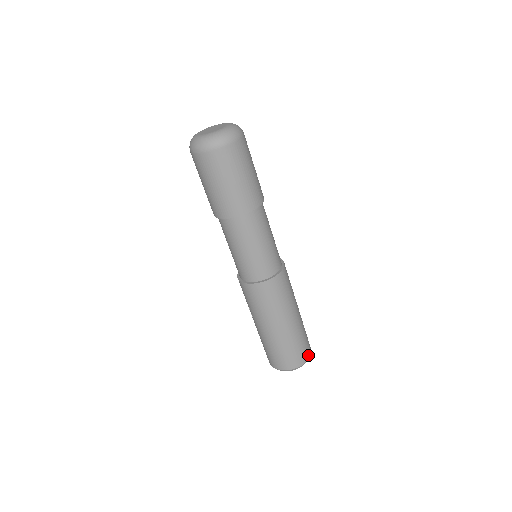
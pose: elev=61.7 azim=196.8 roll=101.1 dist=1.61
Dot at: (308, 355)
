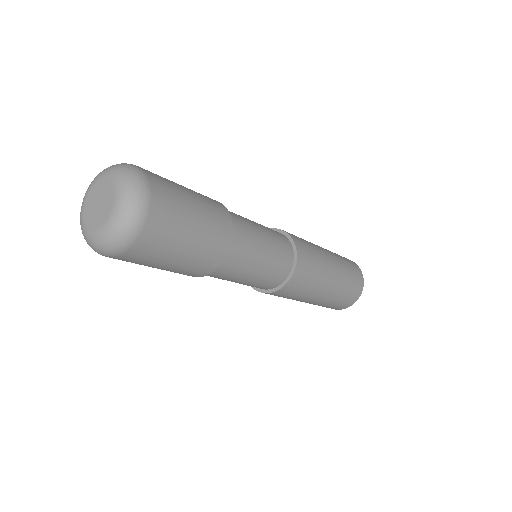
Dot at: (359, 293)
